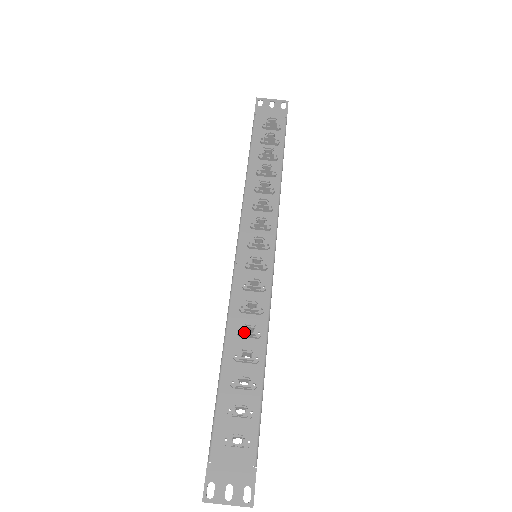
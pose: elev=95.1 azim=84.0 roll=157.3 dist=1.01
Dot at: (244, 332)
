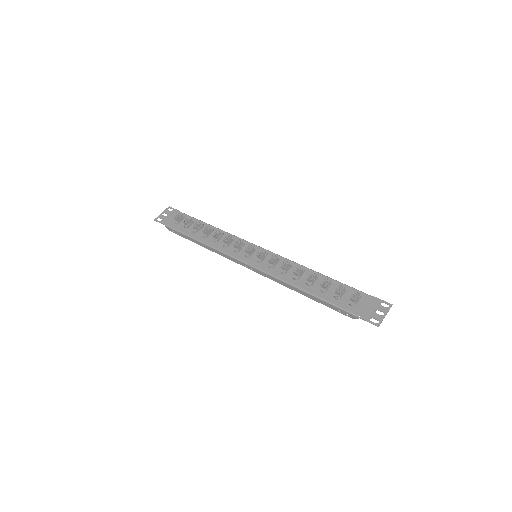
Dot at: (298, 273)
